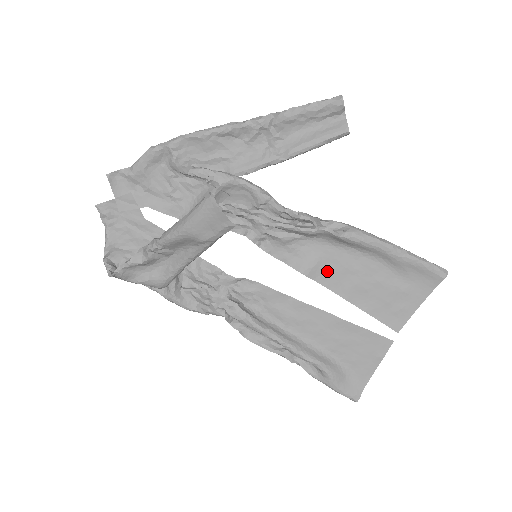
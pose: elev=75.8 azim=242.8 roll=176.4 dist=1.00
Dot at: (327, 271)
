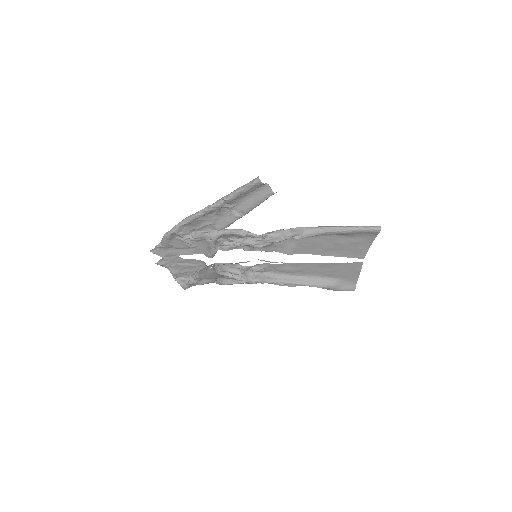
Dot at: (303, 248)
